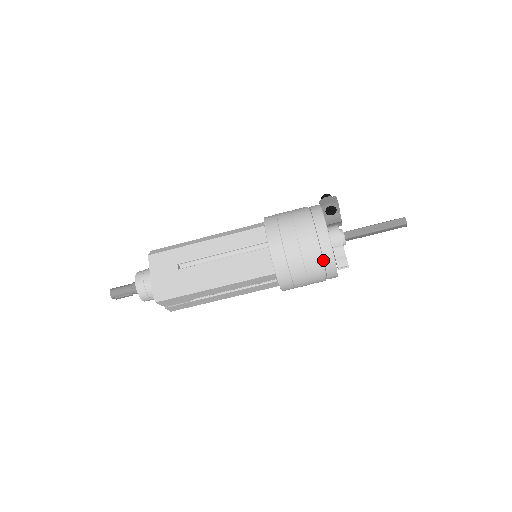
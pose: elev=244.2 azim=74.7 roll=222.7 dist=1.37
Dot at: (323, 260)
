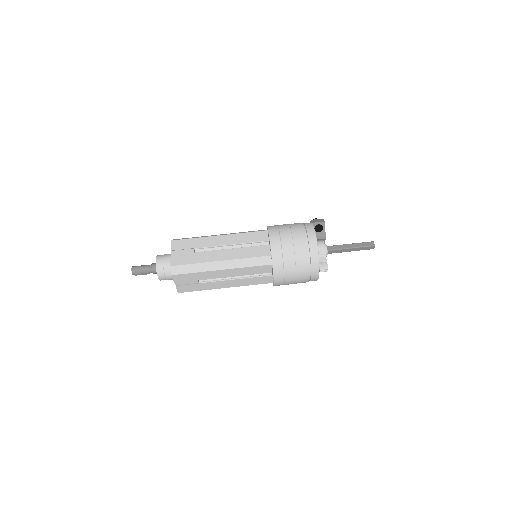
Dot at: (310, 258)
